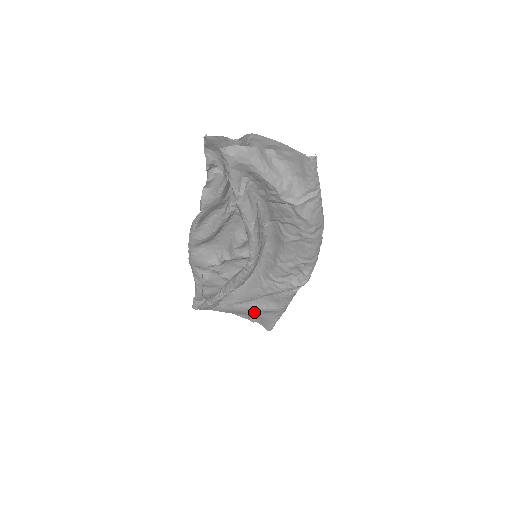
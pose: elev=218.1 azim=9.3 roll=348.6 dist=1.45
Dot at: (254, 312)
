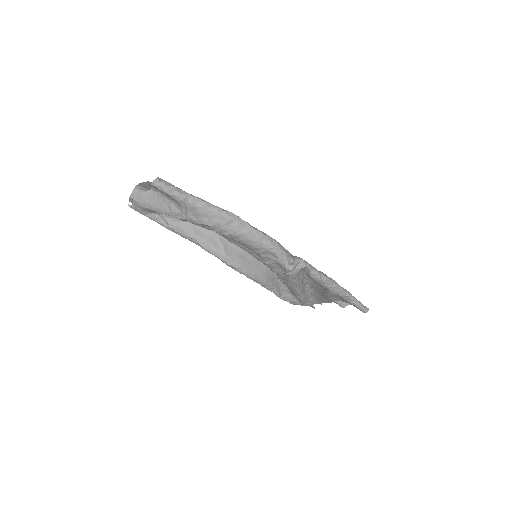
Dot at: (331, 299)
